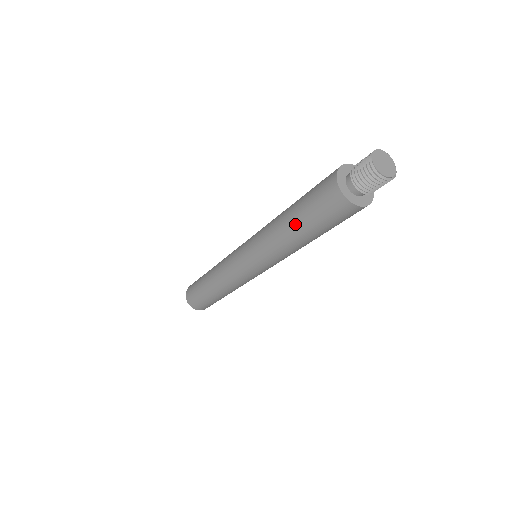
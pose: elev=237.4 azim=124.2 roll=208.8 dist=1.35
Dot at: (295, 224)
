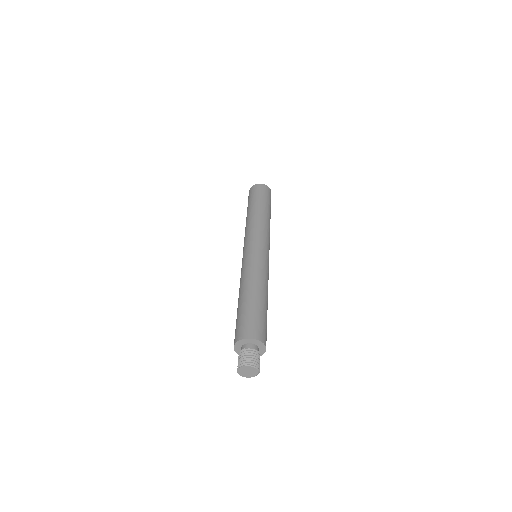
Dot at: occluded
